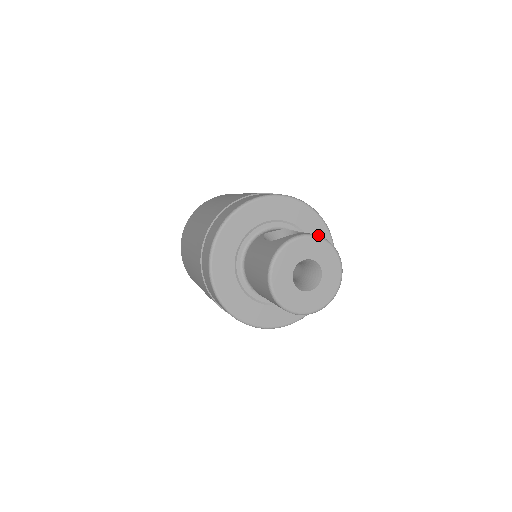
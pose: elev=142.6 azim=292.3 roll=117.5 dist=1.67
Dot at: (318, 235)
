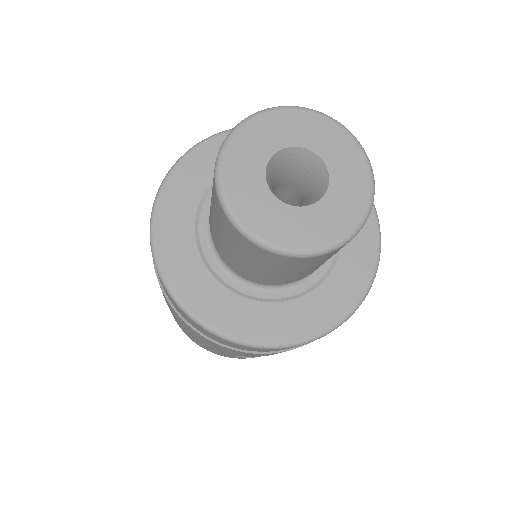
Dot at: (324, 114)
